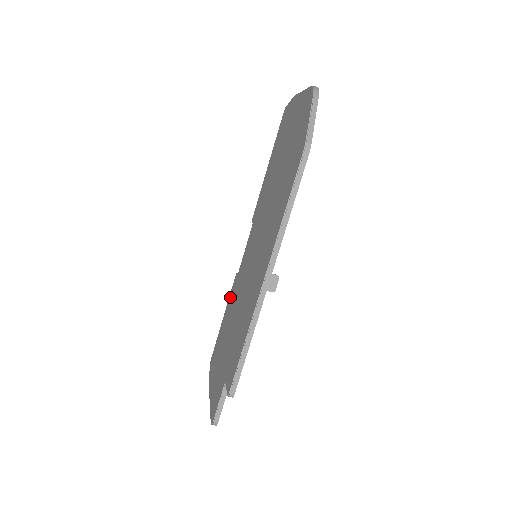
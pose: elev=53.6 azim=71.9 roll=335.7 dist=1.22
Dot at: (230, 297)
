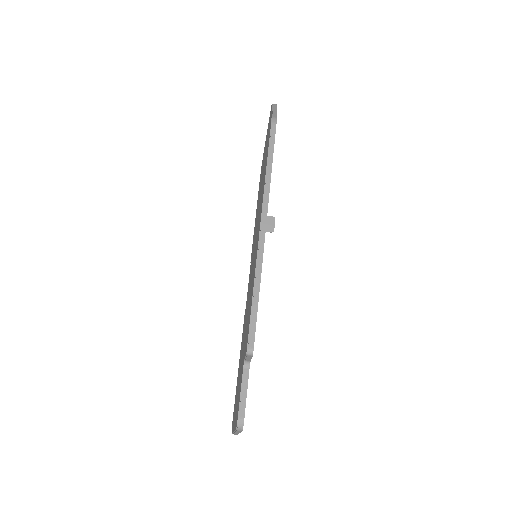
Dot at: (242, 336)
